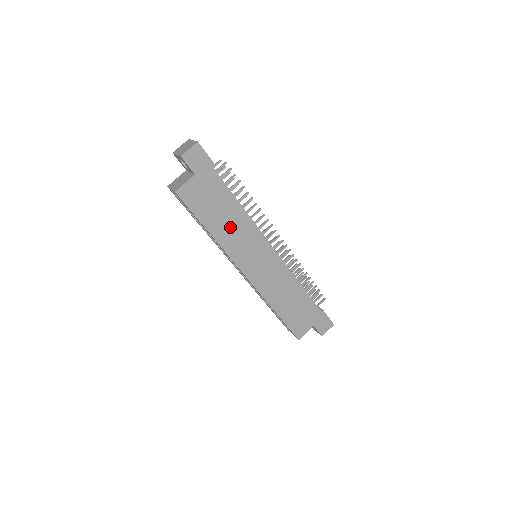
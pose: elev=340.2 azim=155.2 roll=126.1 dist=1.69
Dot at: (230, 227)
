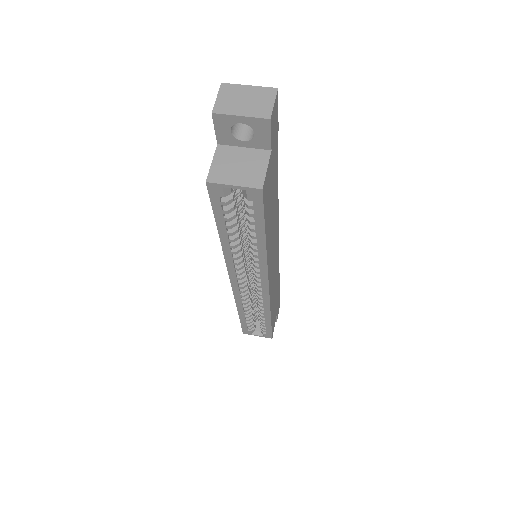
Dot at: (272, 225)
